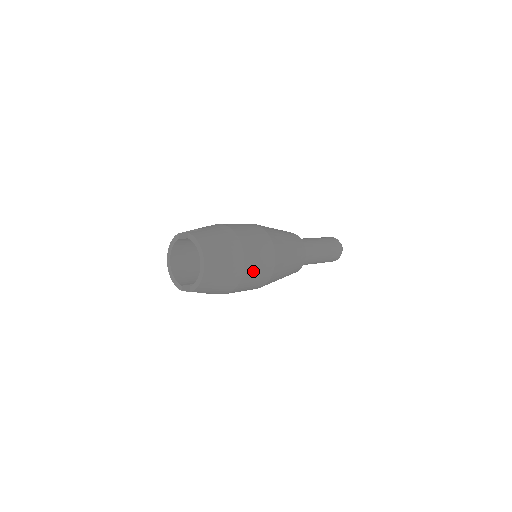
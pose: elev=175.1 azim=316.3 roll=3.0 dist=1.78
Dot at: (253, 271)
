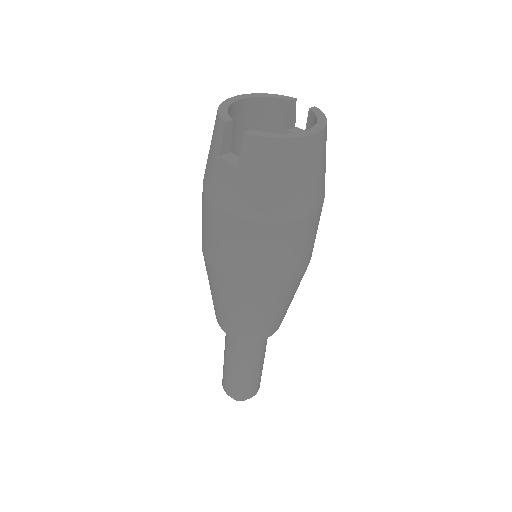
Dot at: (290, 240)
